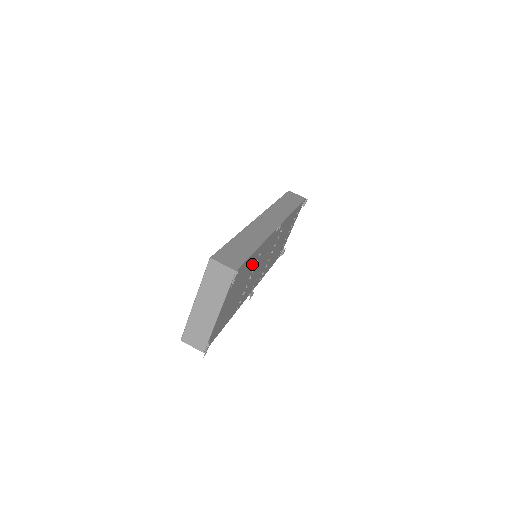
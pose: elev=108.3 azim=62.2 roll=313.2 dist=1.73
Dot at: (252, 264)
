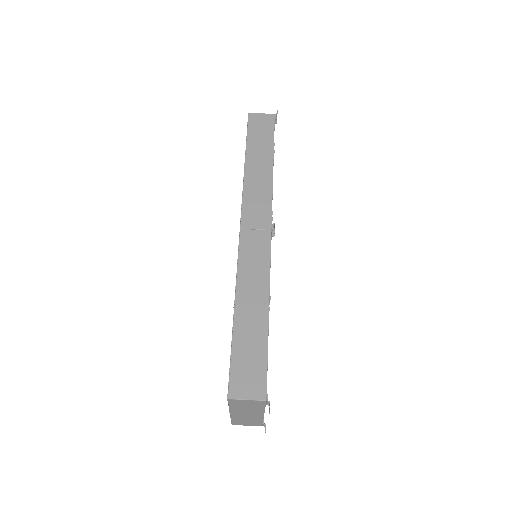
Dot at: occluded
